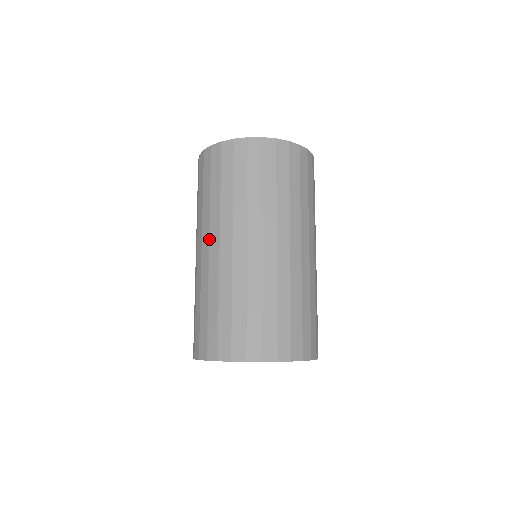
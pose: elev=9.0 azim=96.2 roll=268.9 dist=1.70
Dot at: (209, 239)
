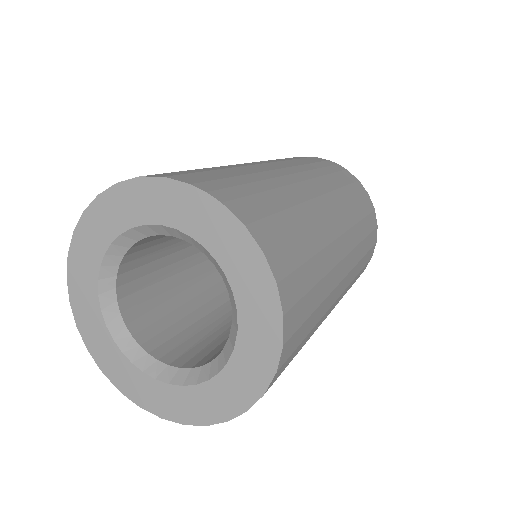
Dot at: occluded
